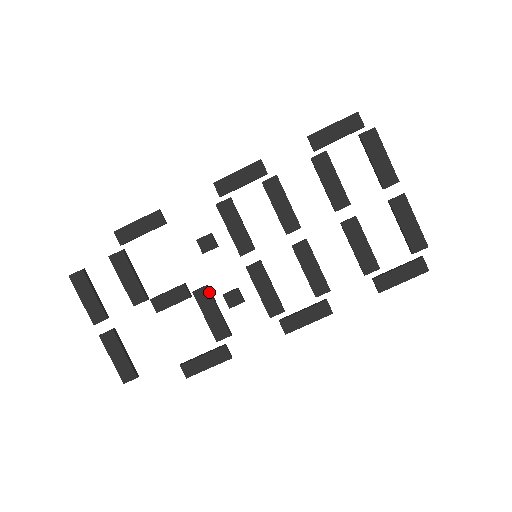
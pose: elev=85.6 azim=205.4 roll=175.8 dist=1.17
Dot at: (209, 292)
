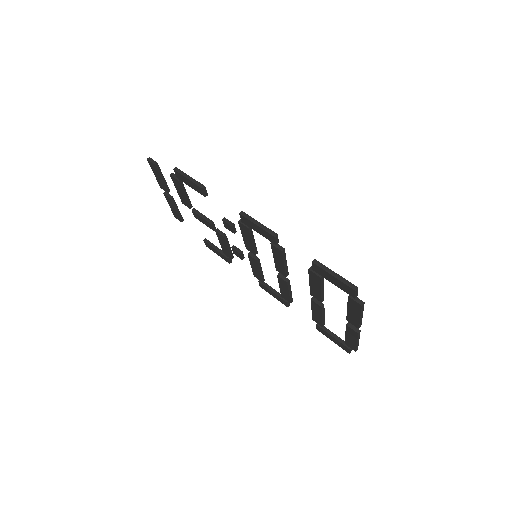
Dot at: (224, 240)
